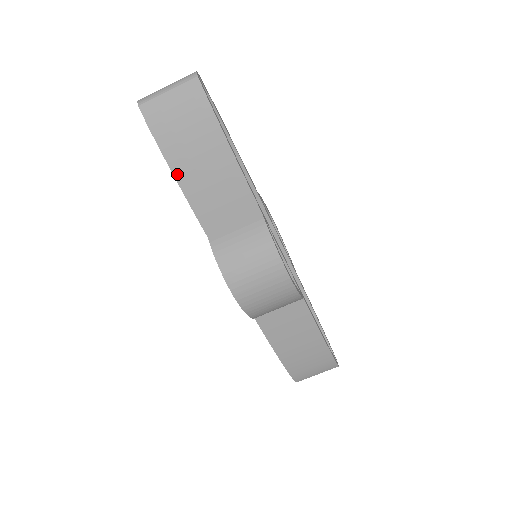
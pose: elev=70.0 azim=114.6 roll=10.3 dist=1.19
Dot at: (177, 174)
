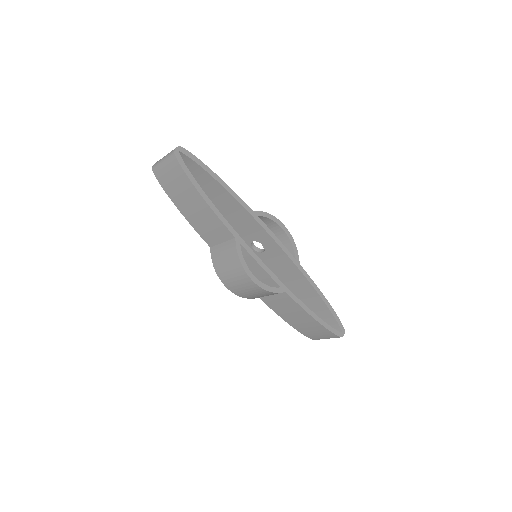
Dot at: (181, 210)
